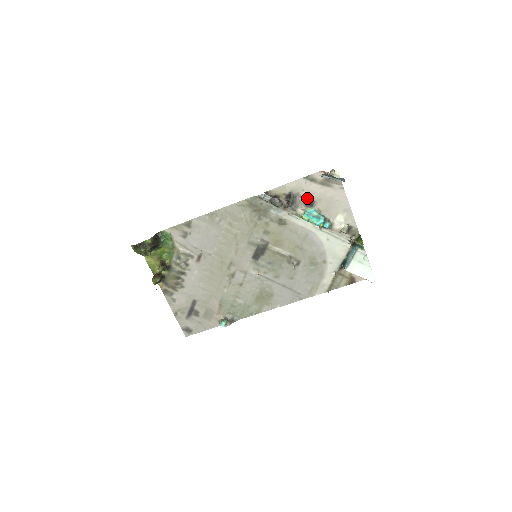
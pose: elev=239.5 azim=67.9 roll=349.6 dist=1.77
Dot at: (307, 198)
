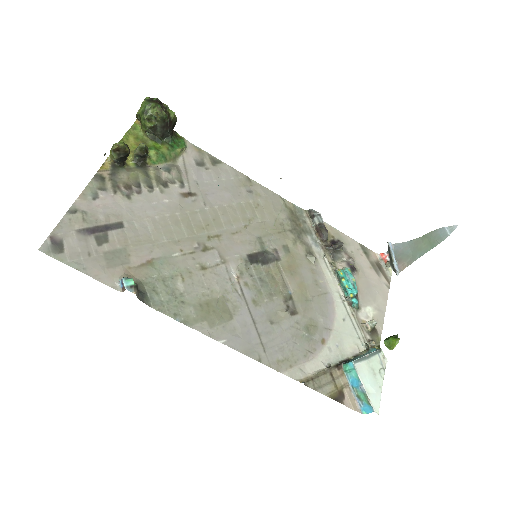
Dot at: (352, 261)
